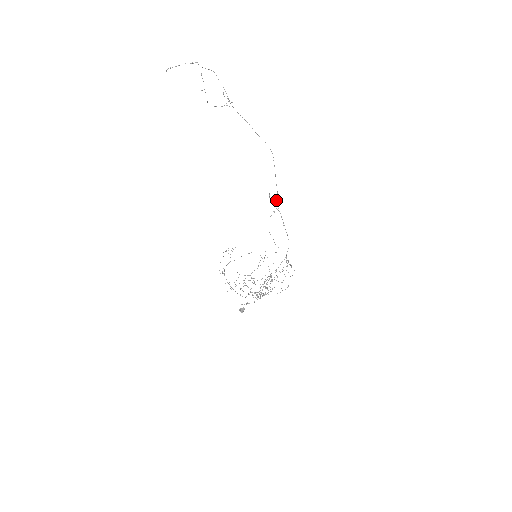
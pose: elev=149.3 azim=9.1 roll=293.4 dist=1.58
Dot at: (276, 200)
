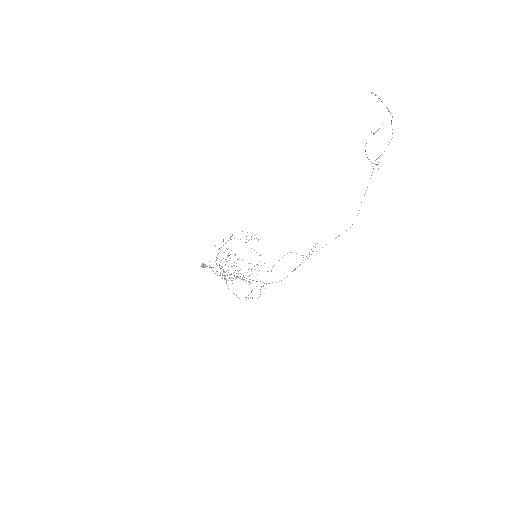
Dot at: (313, 251)
